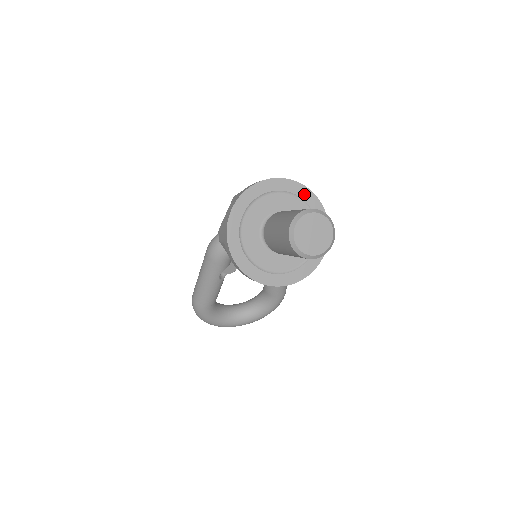
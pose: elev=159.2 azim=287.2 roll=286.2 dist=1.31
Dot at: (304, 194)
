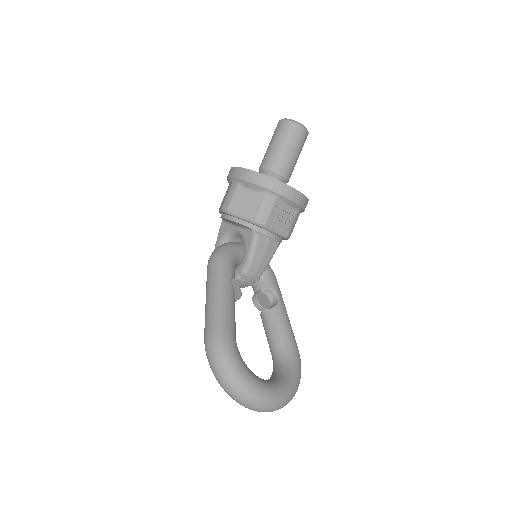
Dot at: occluded
